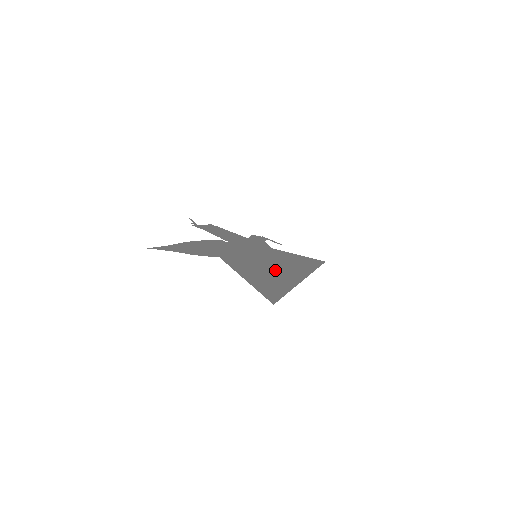
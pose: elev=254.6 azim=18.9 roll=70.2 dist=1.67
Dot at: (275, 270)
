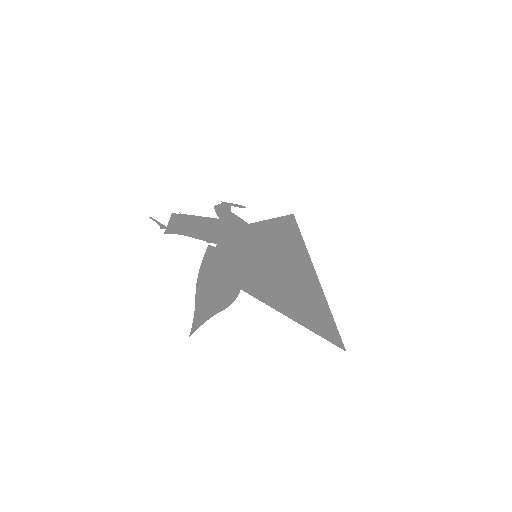
Dot at: (289, 274)
